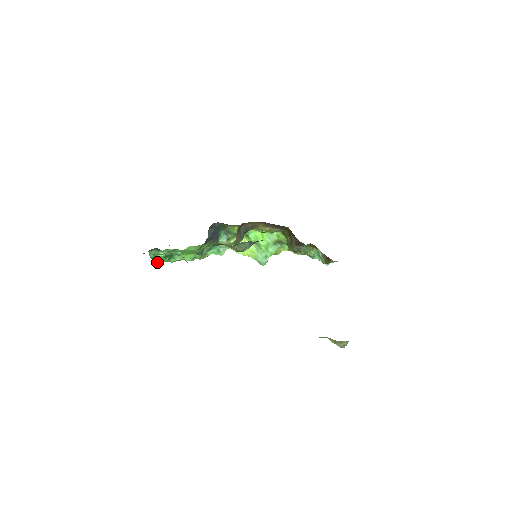
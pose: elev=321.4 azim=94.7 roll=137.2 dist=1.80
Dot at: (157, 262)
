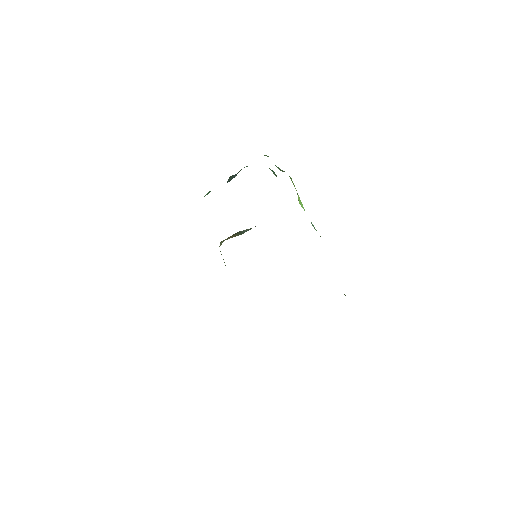
Dot at: occluded
